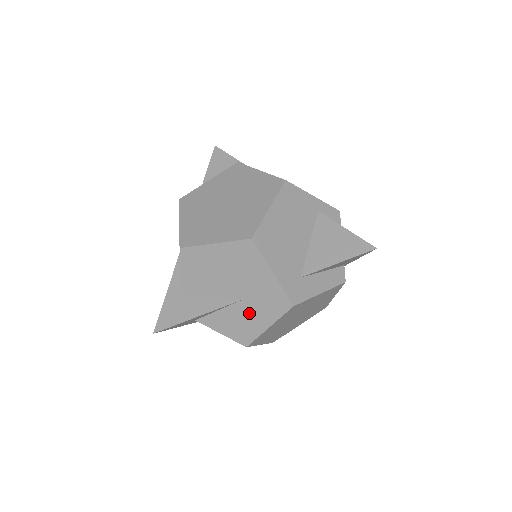
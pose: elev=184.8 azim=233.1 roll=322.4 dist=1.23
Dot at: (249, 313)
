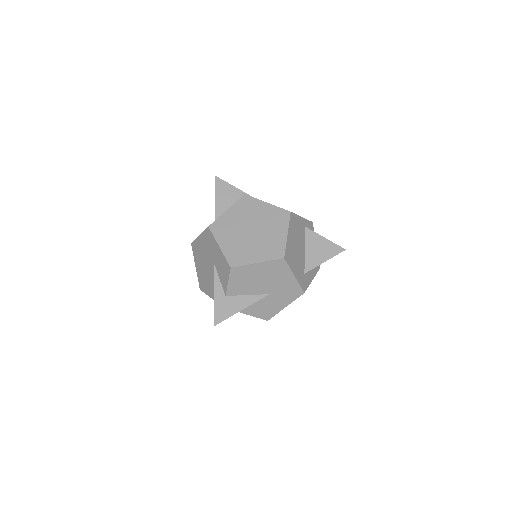
Dot at: (274, 301)
